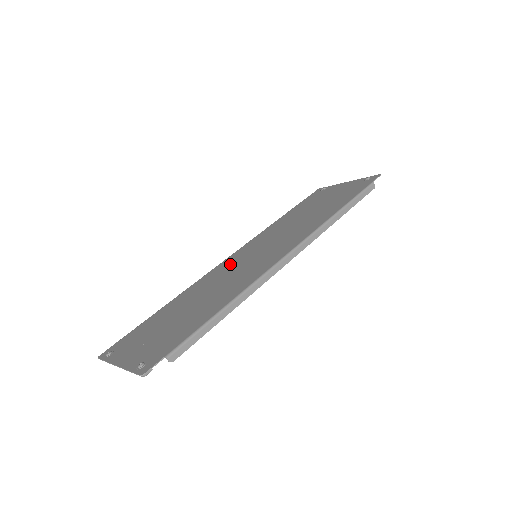
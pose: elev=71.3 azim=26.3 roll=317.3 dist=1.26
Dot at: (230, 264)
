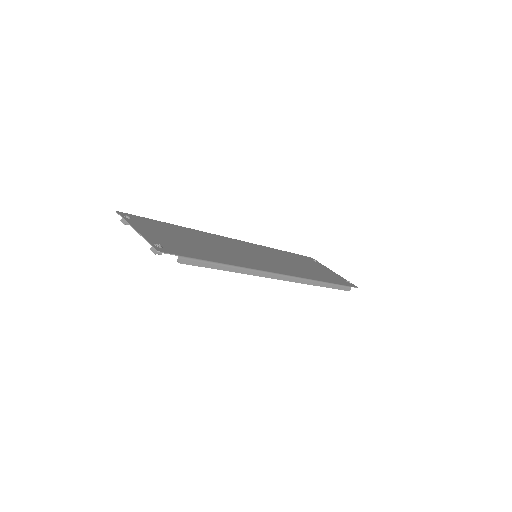
Dot at: (235, 244)
